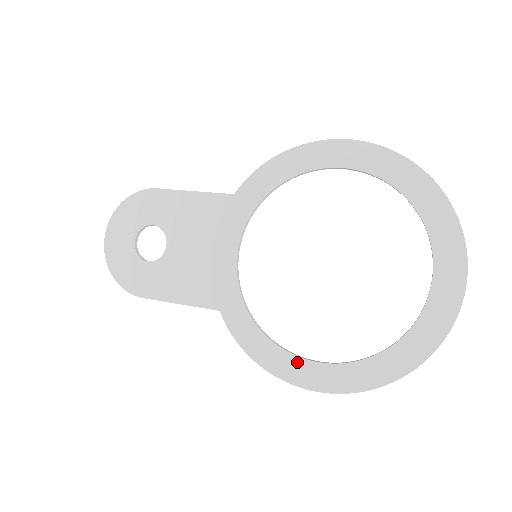
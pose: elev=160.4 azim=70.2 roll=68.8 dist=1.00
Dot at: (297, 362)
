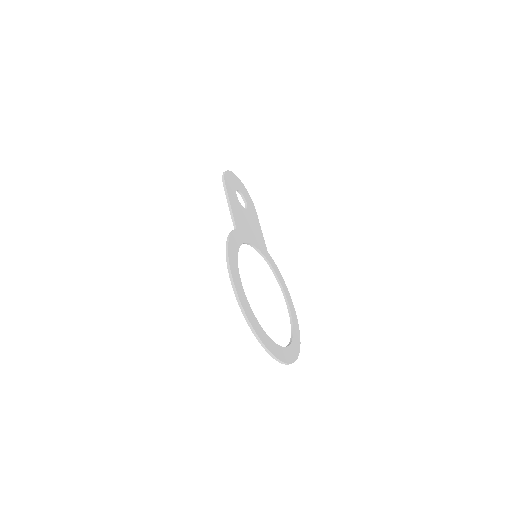
Dot at: (285, 298)
